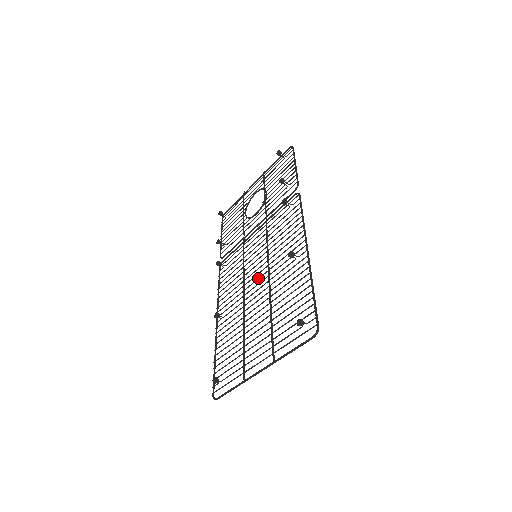
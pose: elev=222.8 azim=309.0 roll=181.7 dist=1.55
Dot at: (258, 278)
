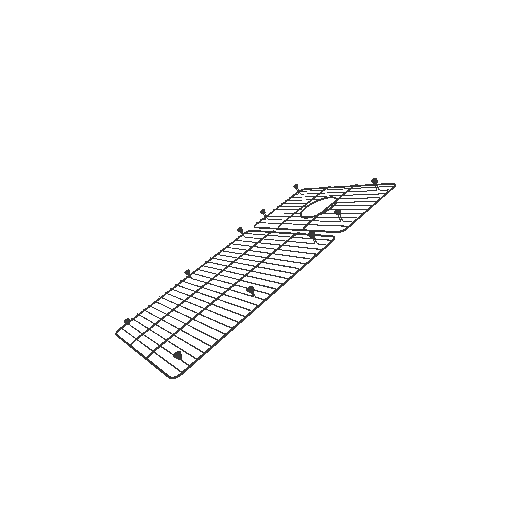
Dot at: (231, 277)
